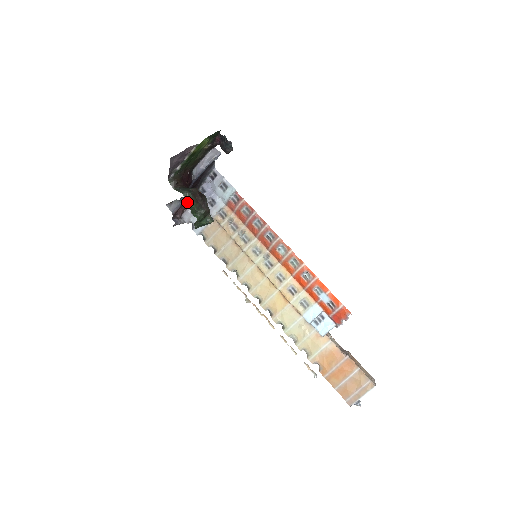
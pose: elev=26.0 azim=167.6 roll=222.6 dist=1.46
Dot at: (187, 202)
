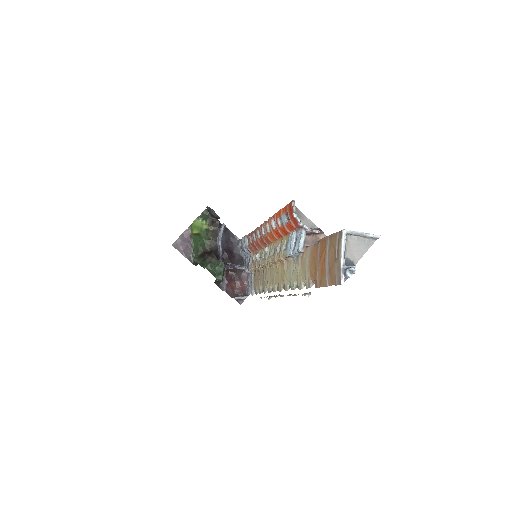
Dot at: (238, 279)
